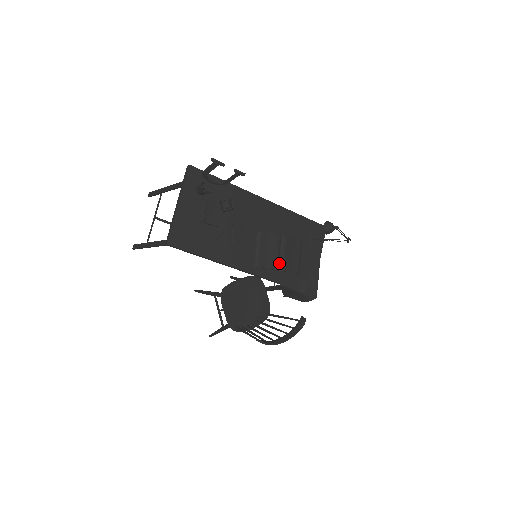
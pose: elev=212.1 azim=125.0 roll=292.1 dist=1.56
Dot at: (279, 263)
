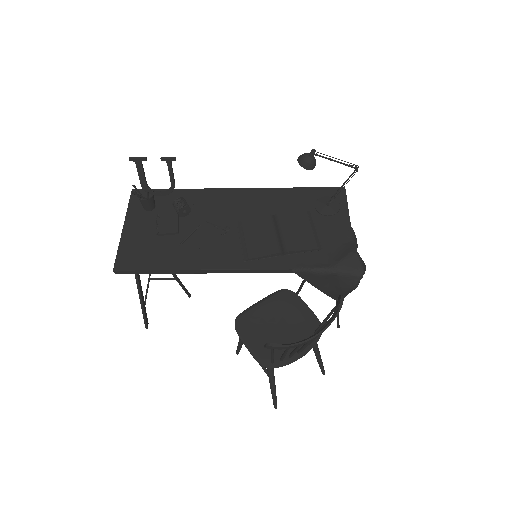
Dot at: (281, 246)
